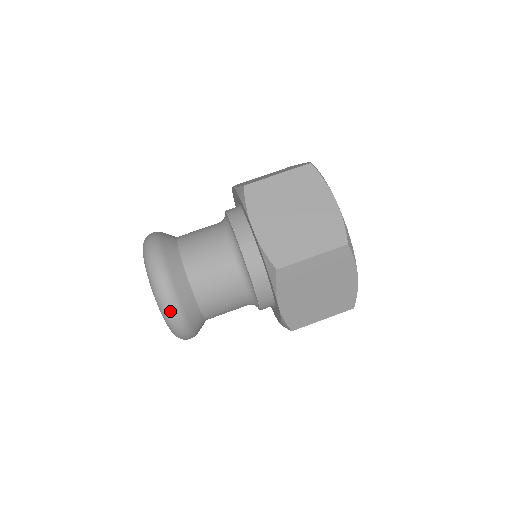
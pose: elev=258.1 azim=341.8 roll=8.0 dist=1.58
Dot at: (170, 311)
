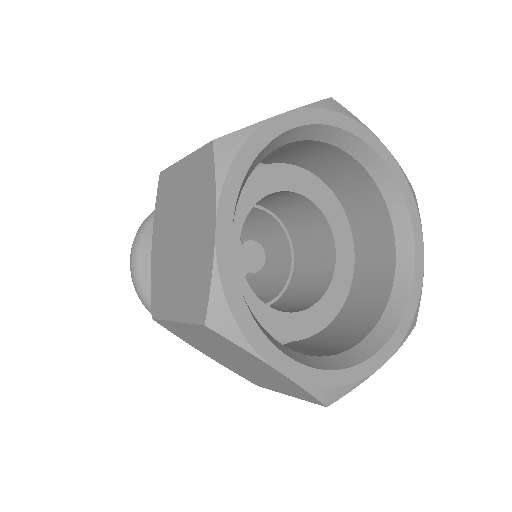
Dot at: (136, 235)
